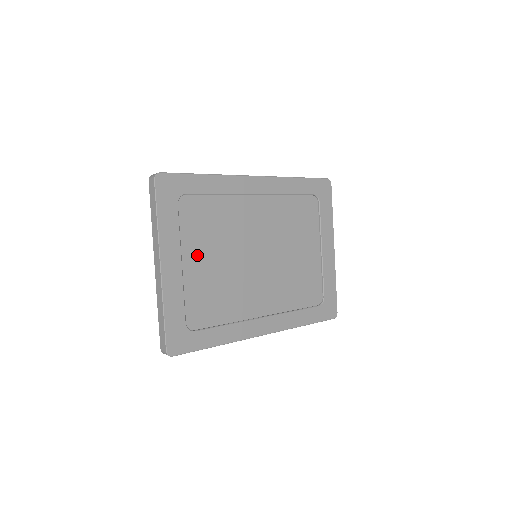
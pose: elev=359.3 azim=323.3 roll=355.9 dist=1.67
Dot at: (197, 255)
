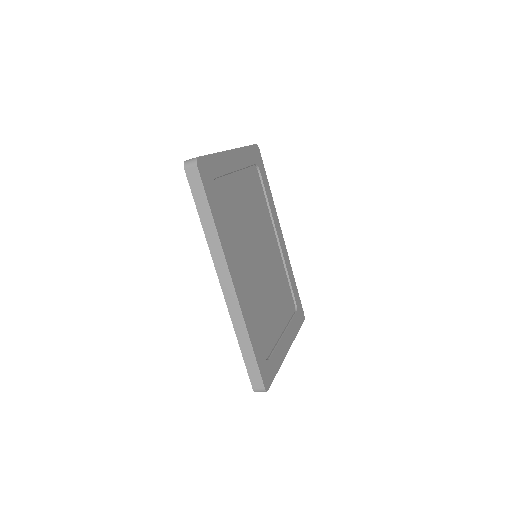
Dot at: (243, 187)
